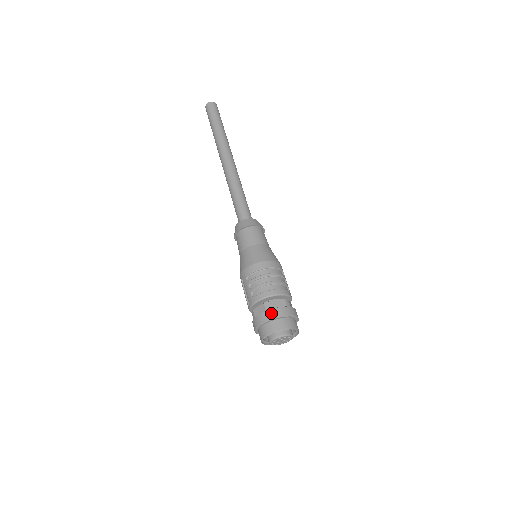
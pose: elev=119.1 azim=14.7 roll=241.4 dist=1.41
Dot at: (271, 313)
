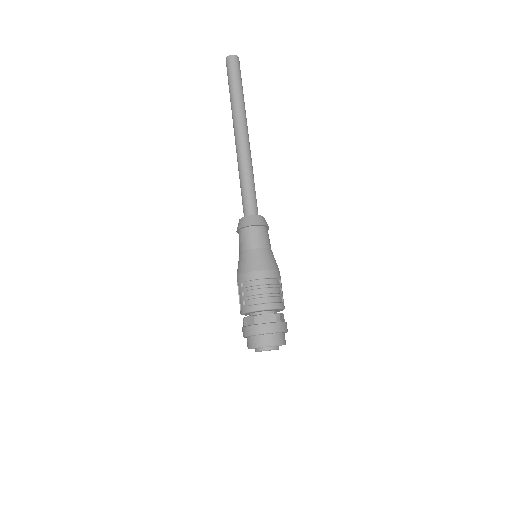
Dot at: (259, 328)
